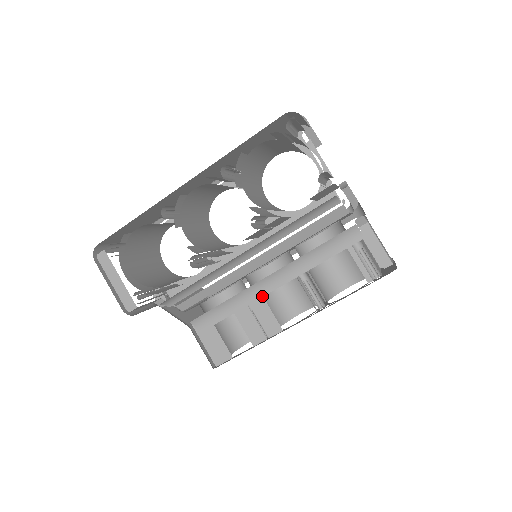
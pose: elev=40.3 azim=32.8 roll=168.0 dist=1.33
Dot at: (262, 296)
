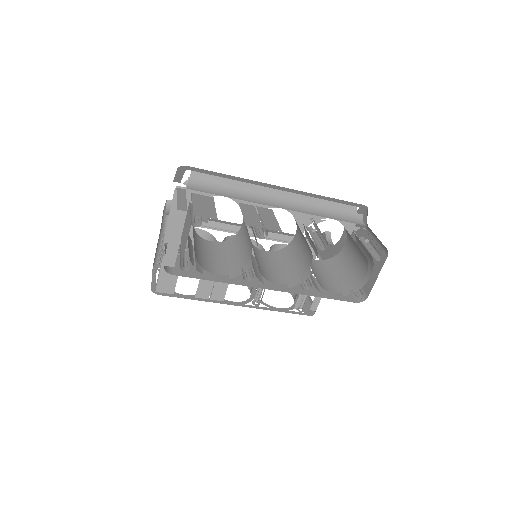
Dot at: occluded
